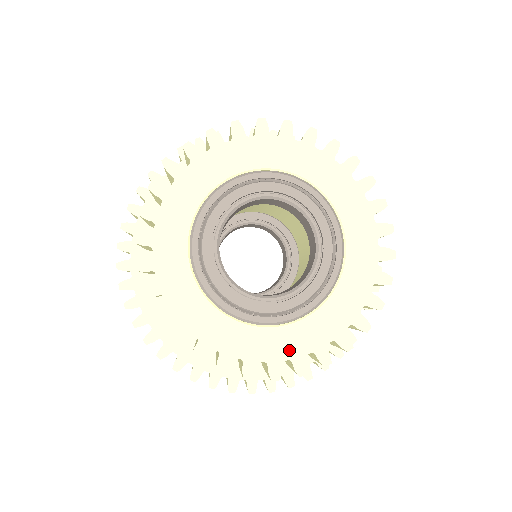
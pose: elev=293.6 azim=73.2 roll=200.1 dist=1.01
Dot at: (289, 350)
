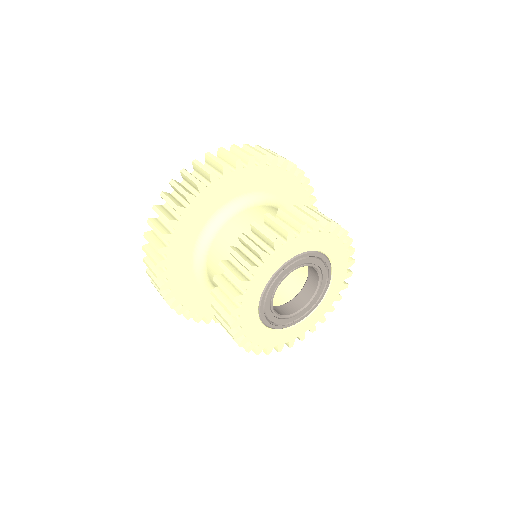
Dot at: (299, 333)
